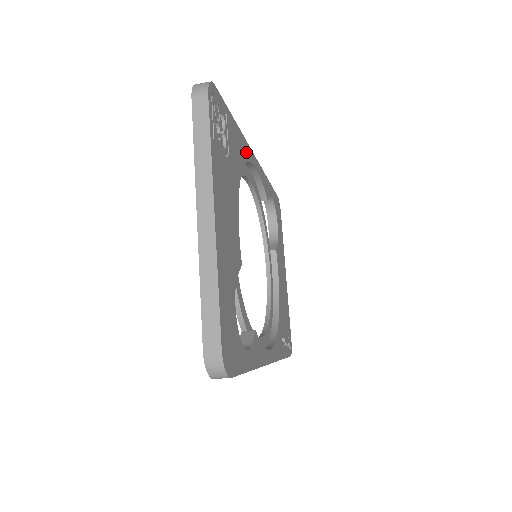
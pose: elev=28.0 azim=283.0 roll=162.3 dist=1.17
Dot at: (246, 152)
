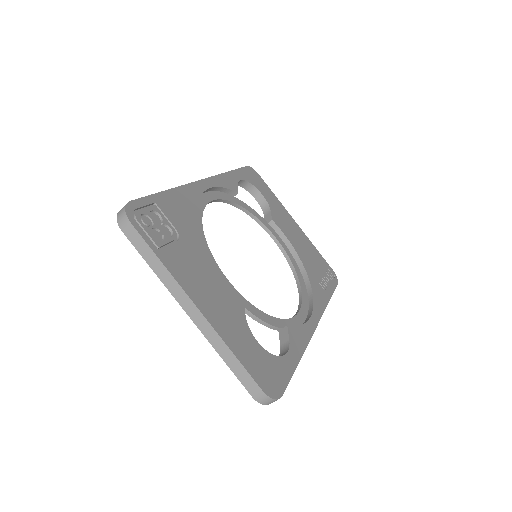
Dot at: (192, 195)
